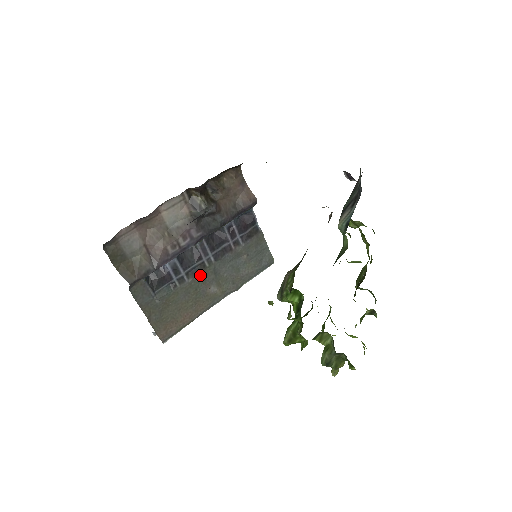
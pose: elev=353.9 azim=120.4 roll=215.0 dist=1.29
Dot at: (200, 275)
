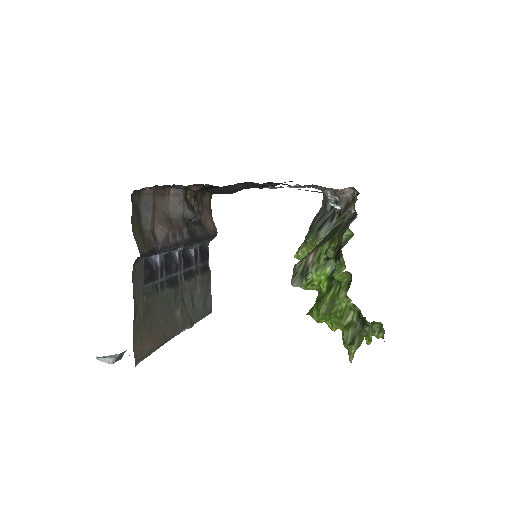
Dot at: (174, 289)
